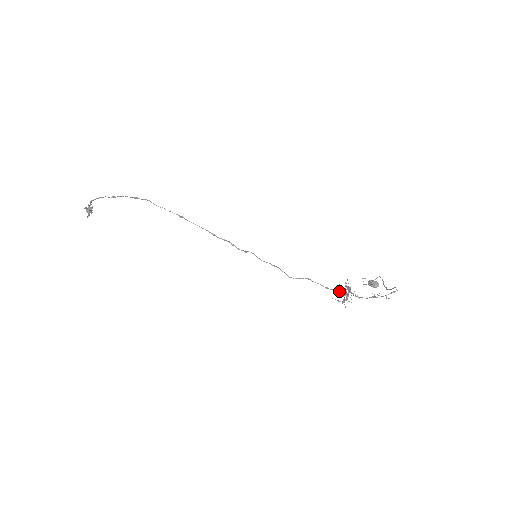
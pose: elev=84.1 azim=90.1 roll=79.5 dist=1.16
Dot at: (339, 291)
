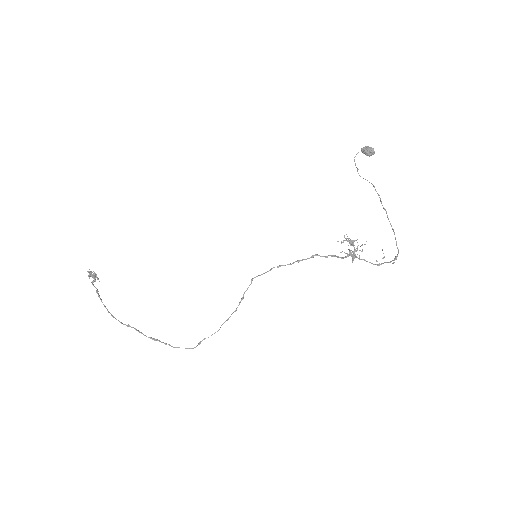
Dot at: occluded
